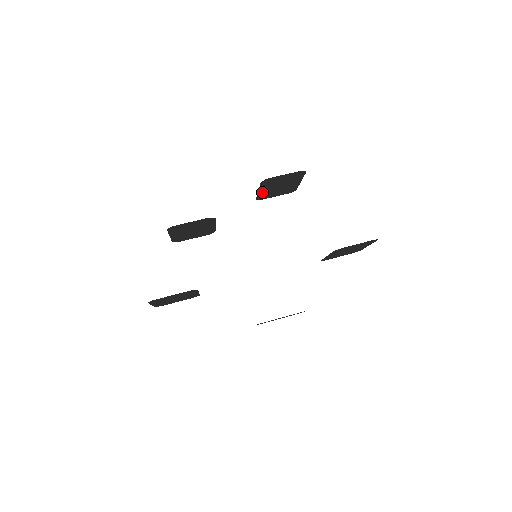
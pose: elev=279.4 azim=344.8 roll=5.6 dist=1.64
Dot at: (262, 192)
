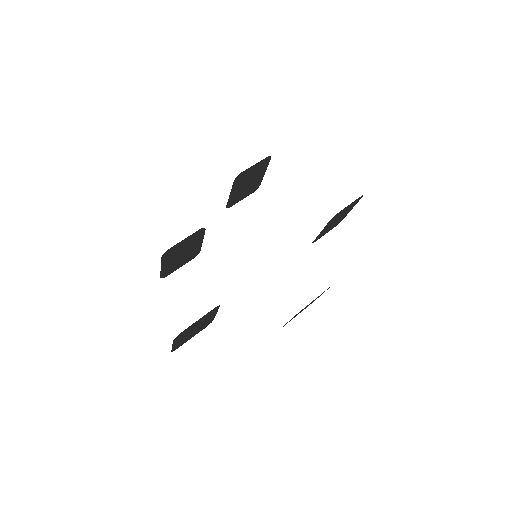
Dot at: (232, 195)
